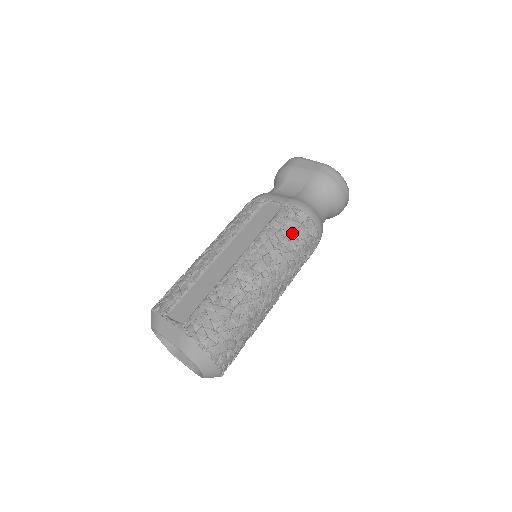
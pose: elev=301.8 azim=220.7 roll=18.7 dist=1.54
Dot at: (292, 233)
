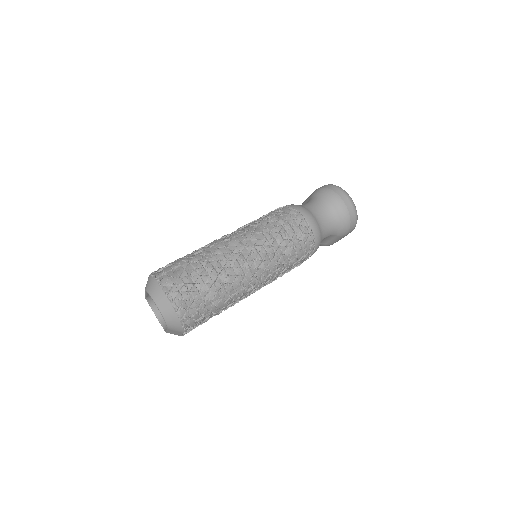
Dot at: (271, 216)
